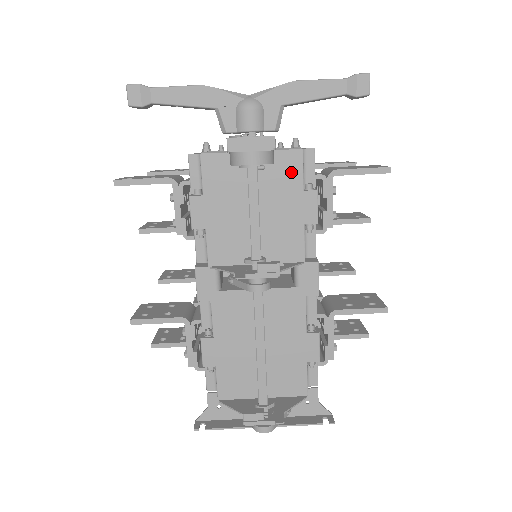
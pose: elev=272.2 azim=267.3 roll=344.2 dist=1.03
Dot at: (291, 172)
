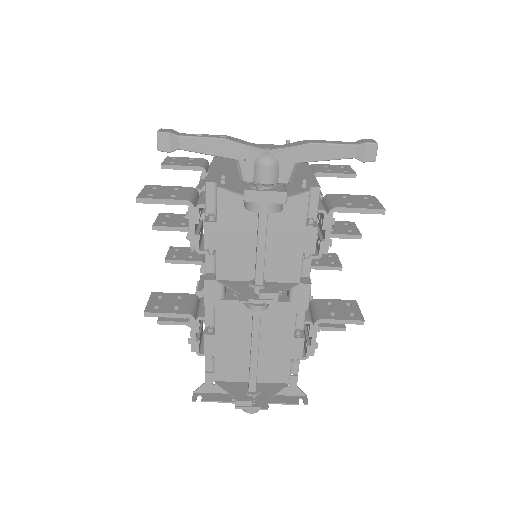
Dot at: (297, 210)
